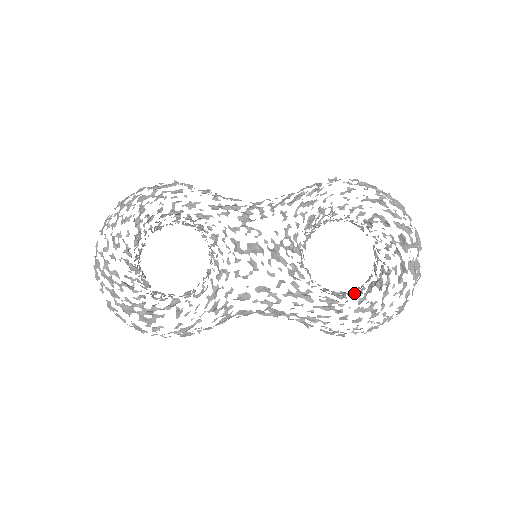
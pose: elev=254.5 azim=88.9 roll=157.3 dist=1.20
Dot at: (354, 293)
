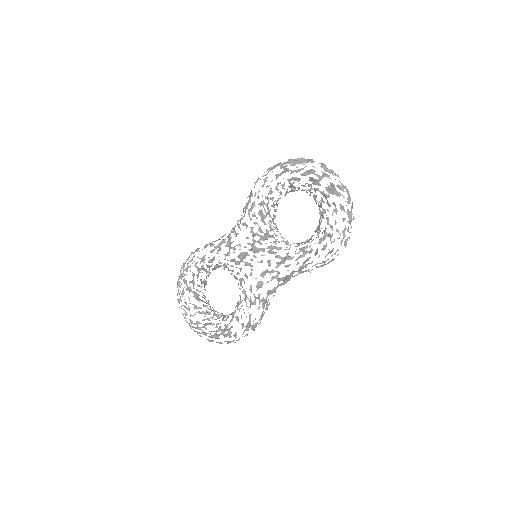
Dot at: (315, 232)
